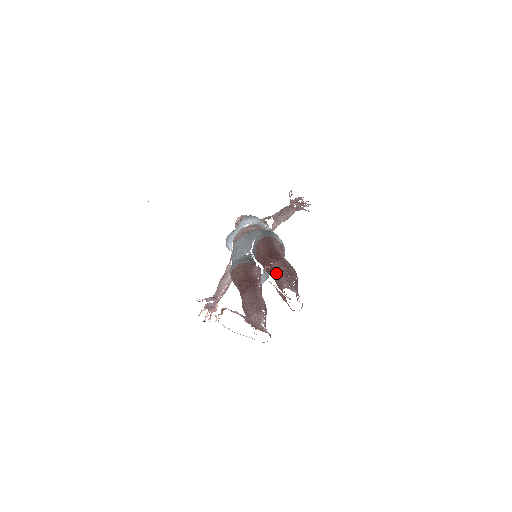
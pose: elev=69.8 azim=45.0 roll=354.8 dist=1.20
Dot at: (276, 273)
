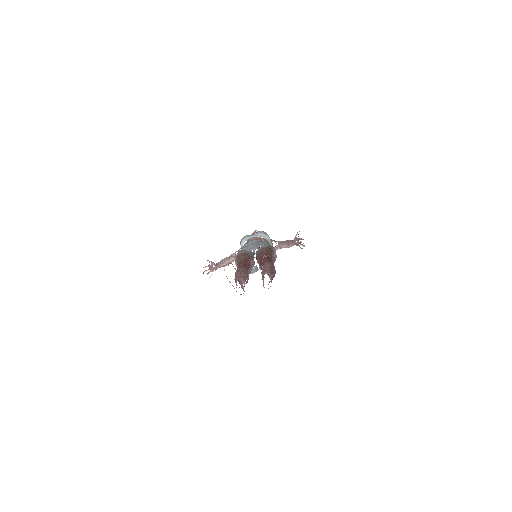
Dot at: (265, 267)
